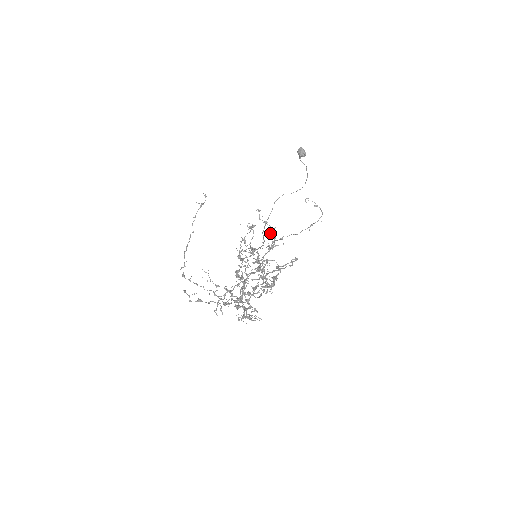
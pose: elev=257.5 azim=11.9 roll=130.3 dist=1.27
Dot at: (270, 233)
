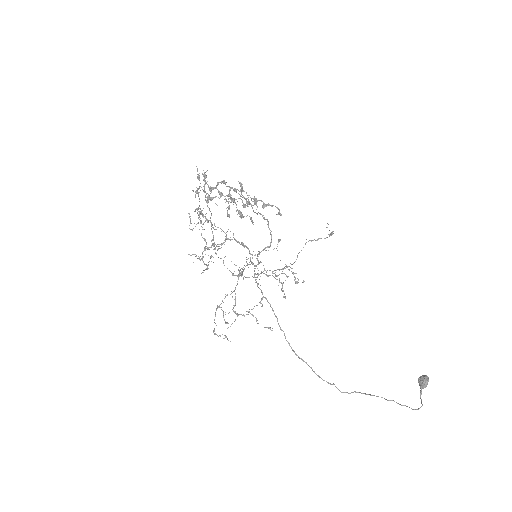
Dot at: (277, 214)
